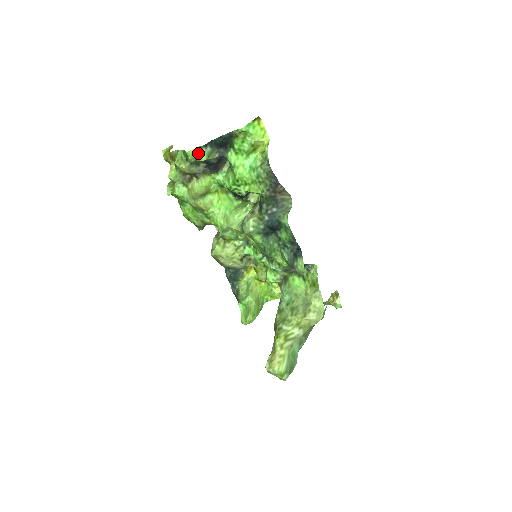
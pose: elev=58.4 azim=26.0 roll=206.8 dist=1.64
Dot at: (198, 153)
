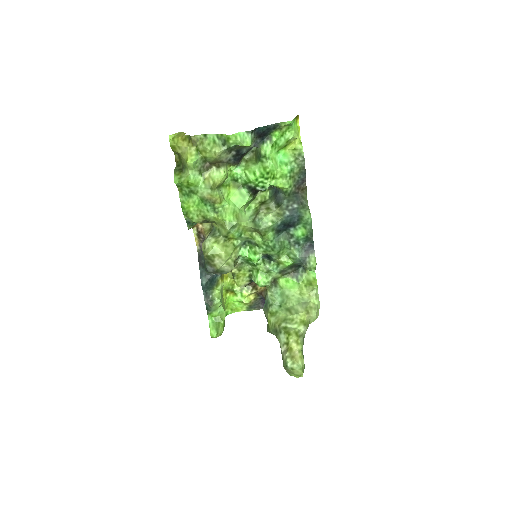
Dot at: (243, 138)
